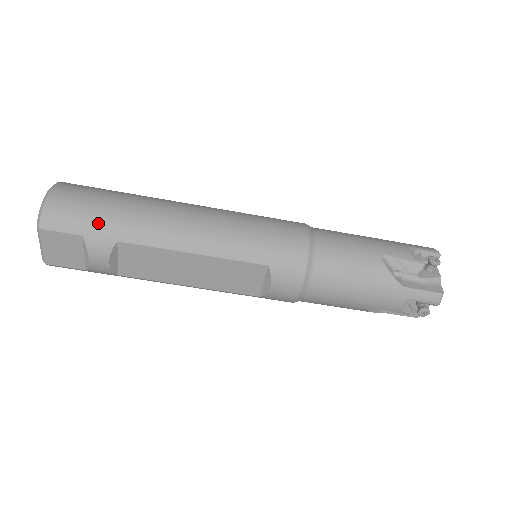
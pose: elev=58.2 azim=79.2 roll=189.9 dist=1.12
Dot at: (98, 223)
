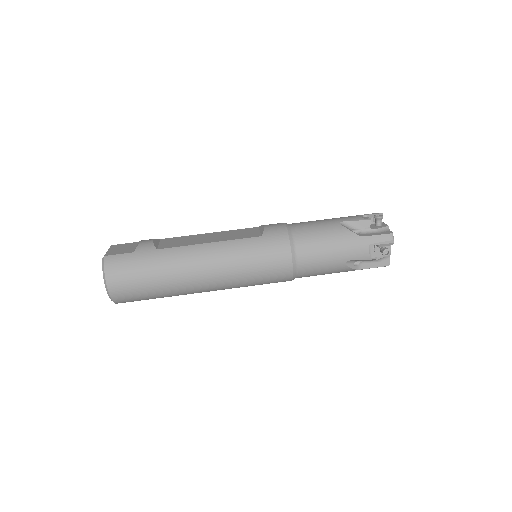
Dot at: occluded
